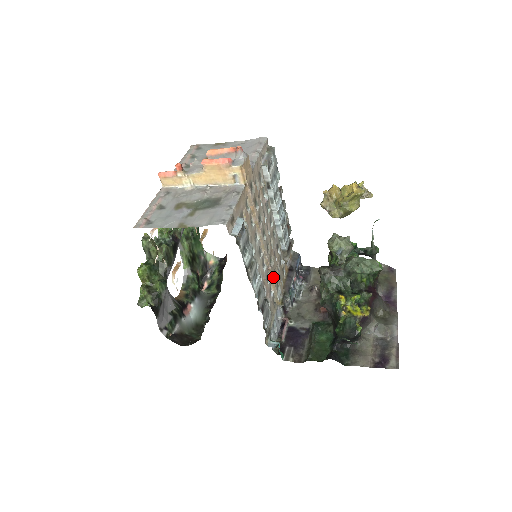
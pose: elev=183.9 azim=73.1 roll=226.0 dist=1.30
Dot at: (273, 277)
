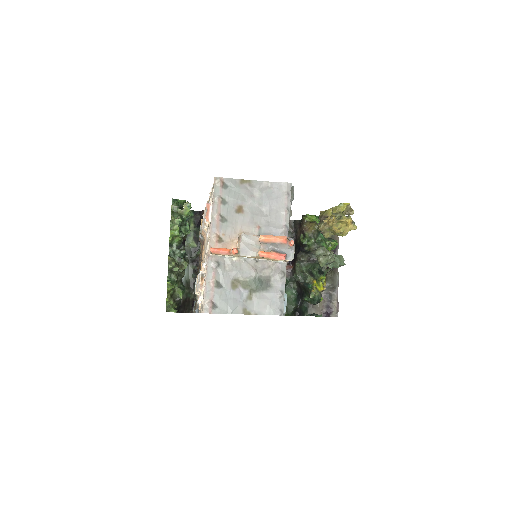
Dot at: occluded
